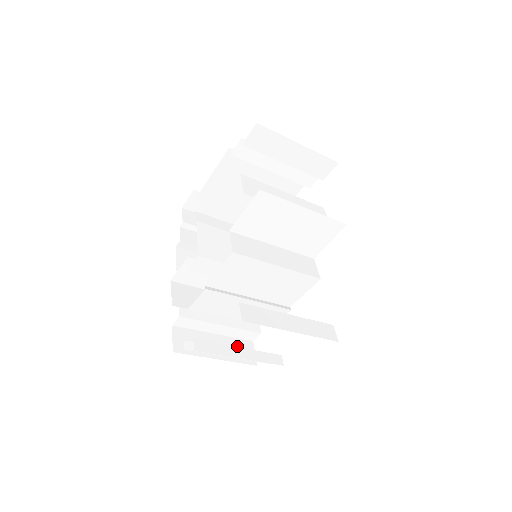
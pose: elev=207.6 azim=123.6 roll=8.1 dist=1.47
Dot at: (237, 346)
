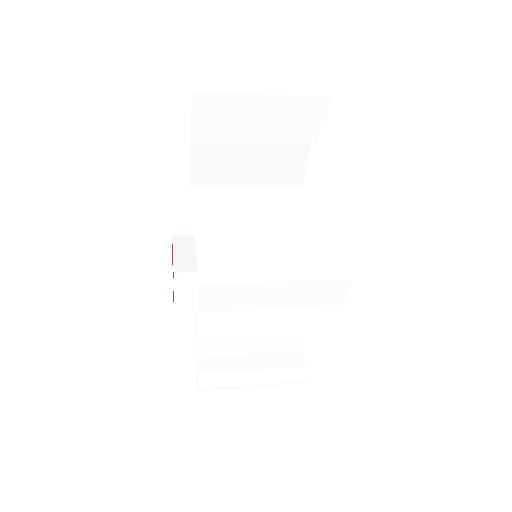
Dot at: occluded
